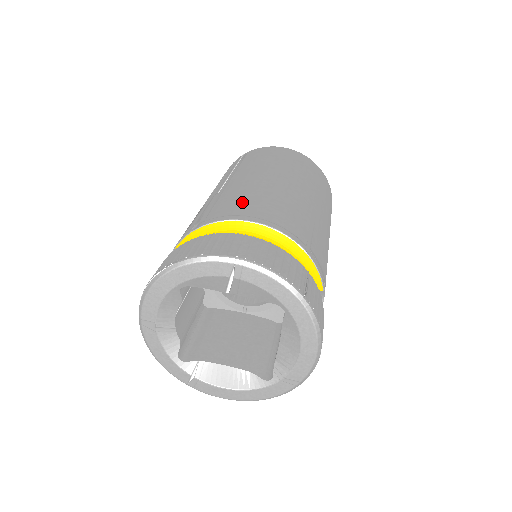
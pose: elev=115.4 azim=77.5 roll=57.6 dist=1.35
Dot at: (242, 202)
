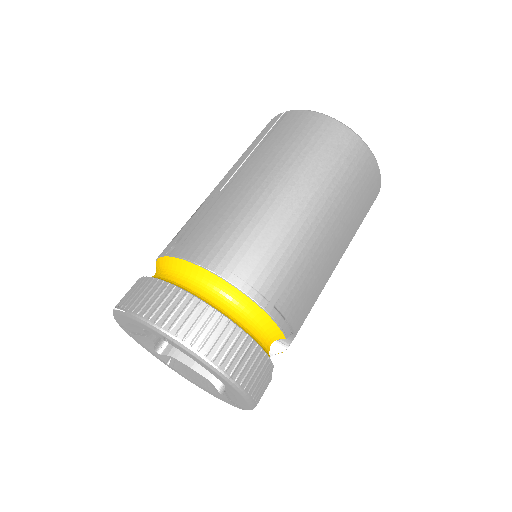
Dot at: (221, 232)
